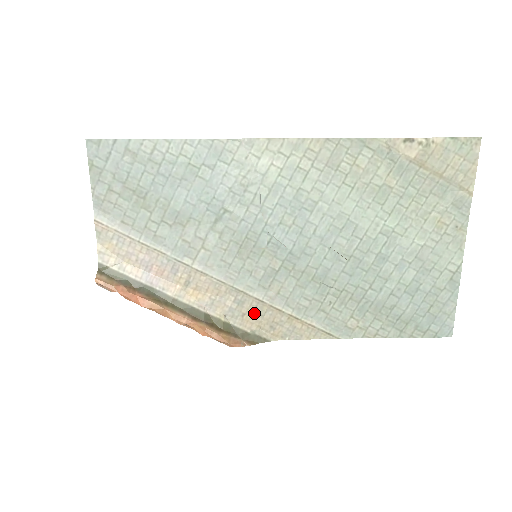
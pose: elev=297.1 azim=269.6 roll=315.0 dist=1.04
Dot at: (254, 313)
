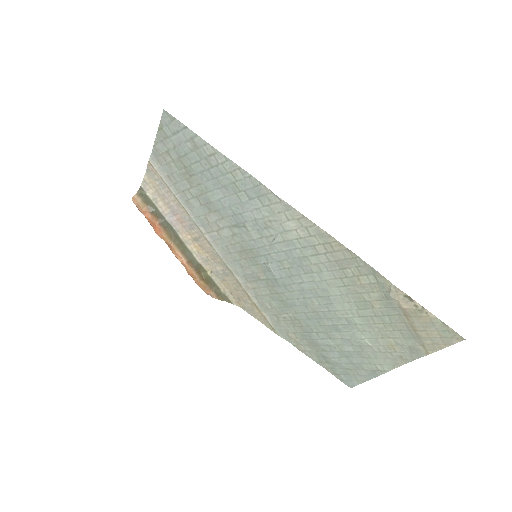
Dot at: (232, 285)
